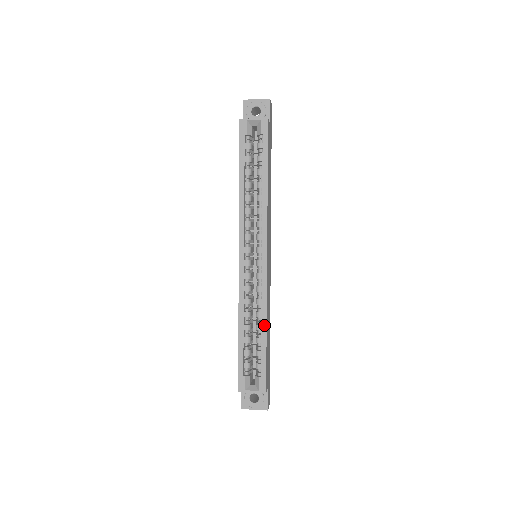
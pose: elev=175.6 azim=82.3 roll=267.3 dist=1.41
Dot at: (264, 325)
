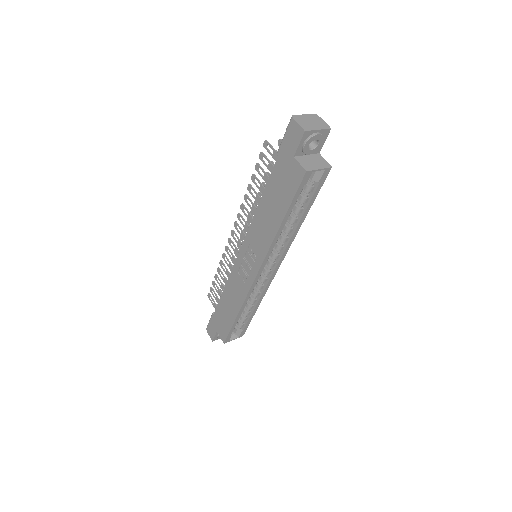
Dot at: (257, 307)
